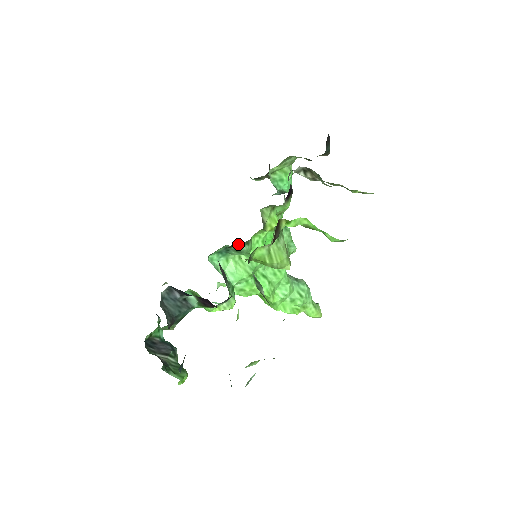
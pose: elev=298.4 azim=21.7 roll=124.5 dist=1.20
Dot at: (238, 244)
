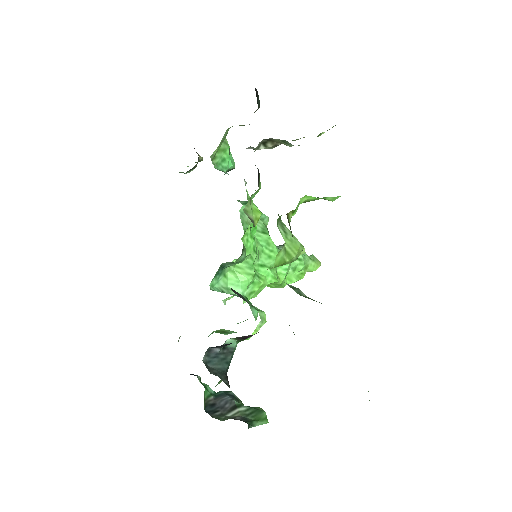
Dot at: (238, 258)
